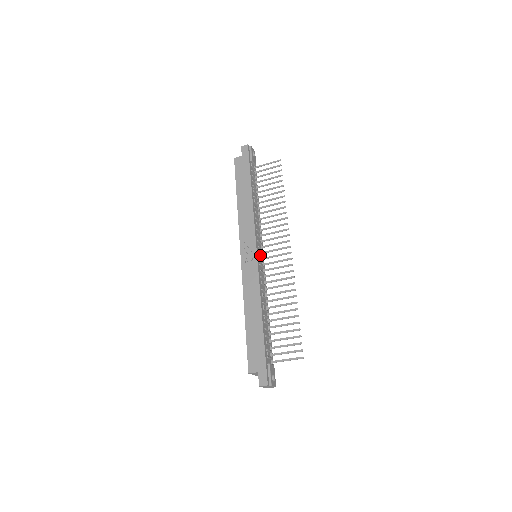
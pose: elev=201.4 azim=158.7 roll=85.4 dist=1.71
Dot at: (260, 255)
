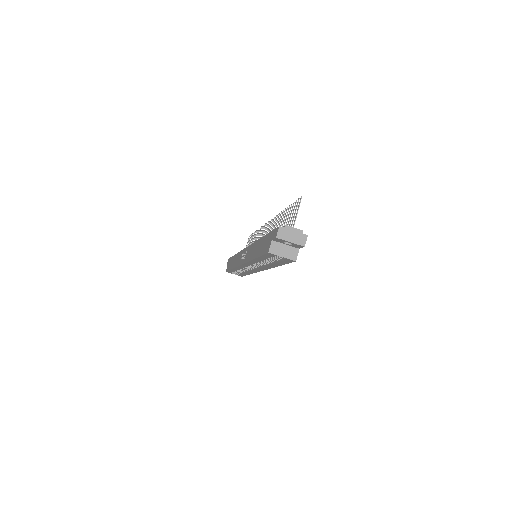
Dot at: occluded
